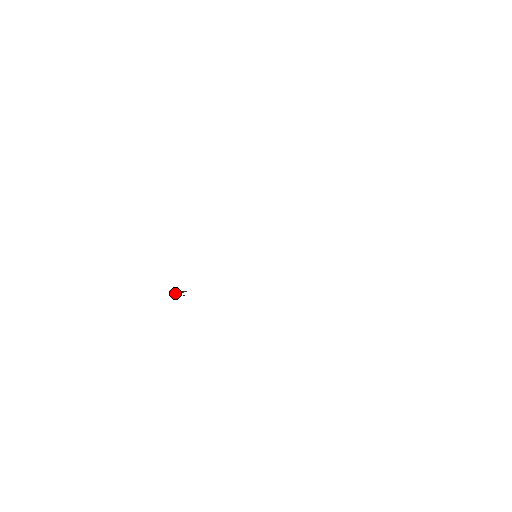
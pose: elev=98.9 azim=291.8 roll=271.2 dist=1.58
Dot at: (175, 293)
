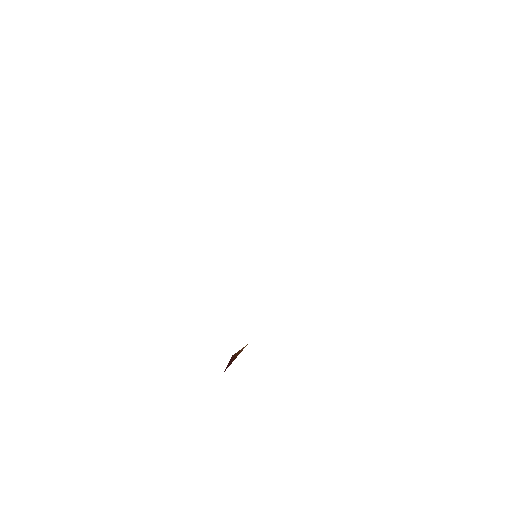
Dot at: (231, 362)
